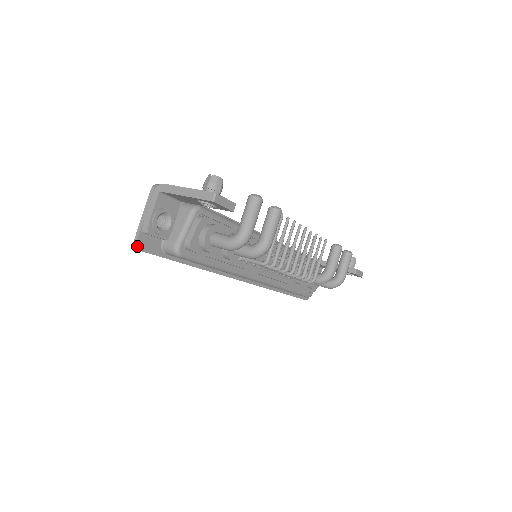
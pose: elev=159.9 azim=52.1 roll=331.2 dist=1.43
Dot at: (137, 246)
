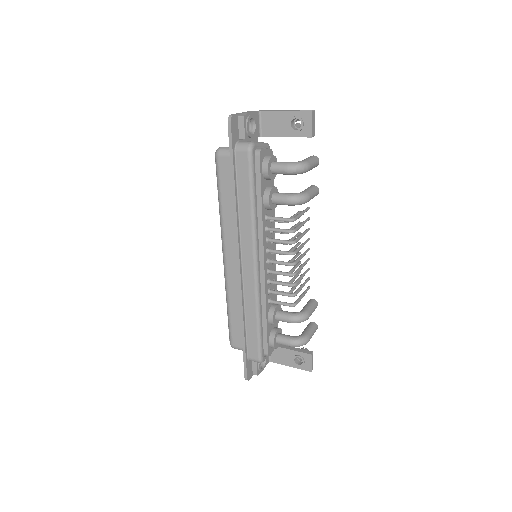
Dot at: (232, 117)
